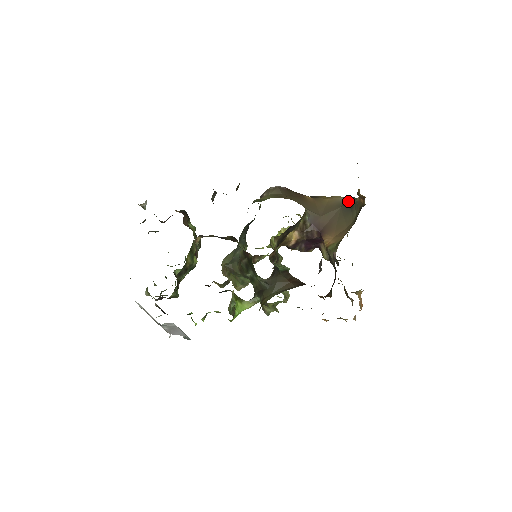
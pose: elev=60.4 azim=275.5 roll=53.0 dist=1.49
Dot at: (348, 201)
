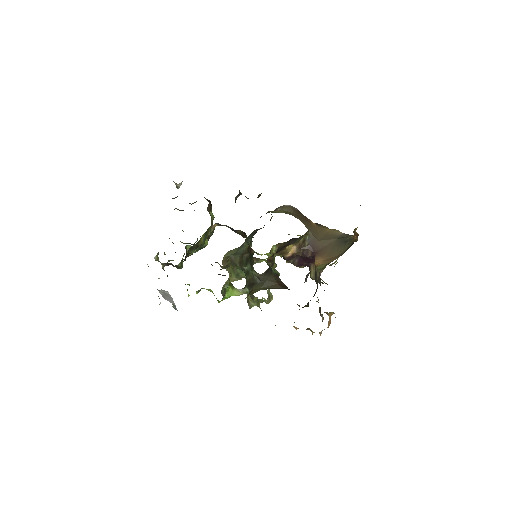
Dot at: (344, 236)
